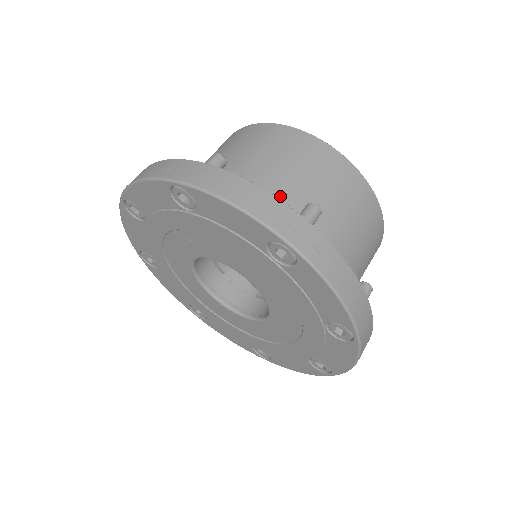
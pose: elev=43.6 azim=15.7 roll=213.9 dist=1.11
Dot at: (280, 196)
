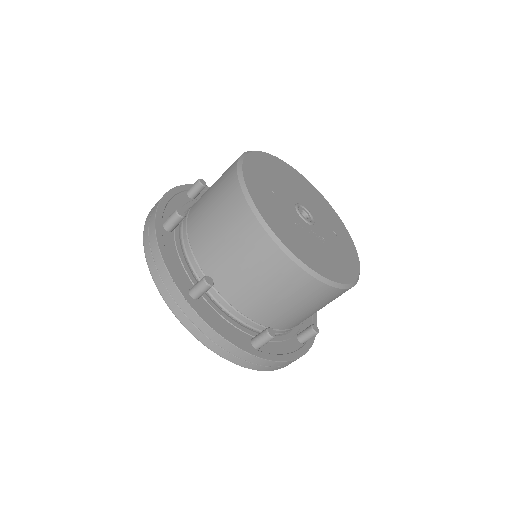
Dot at: (205, 256)
